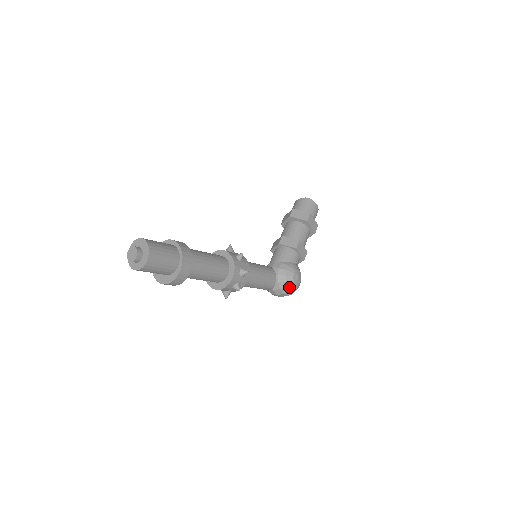
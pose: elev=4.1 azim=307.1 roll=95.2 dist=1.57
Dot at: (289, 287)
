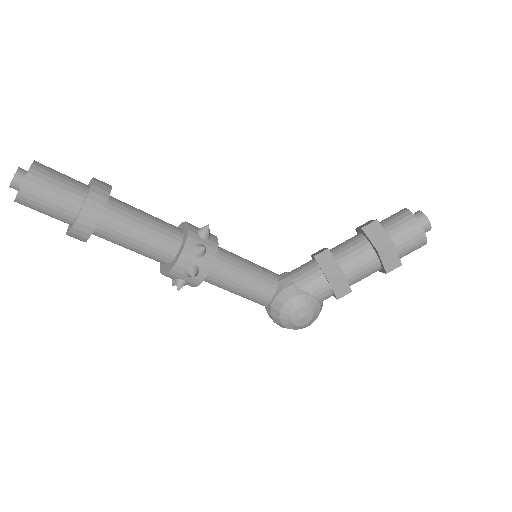
Dot at: (282, 321)
